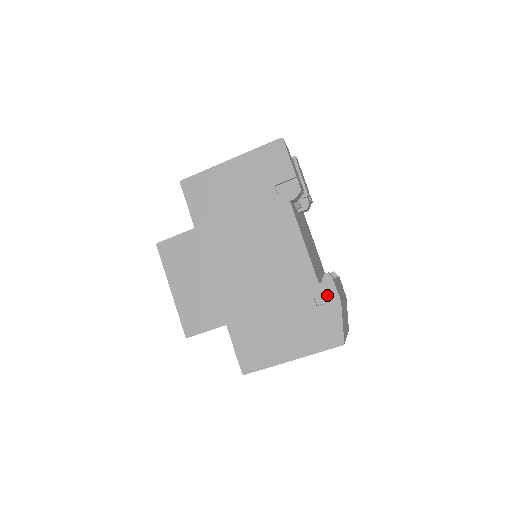
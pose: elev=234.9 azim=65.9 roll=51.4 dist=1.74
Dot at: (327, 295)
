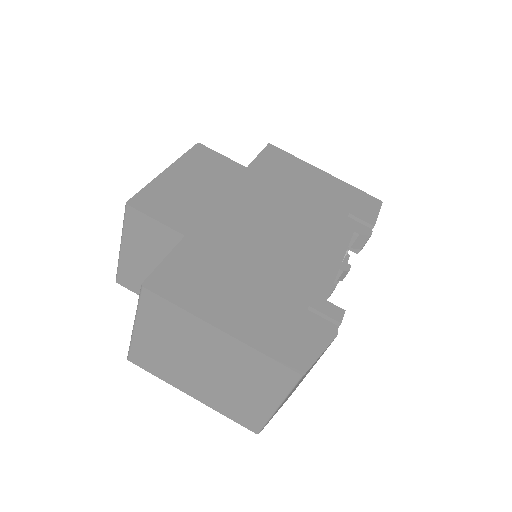
Dot at: (324, 319)
